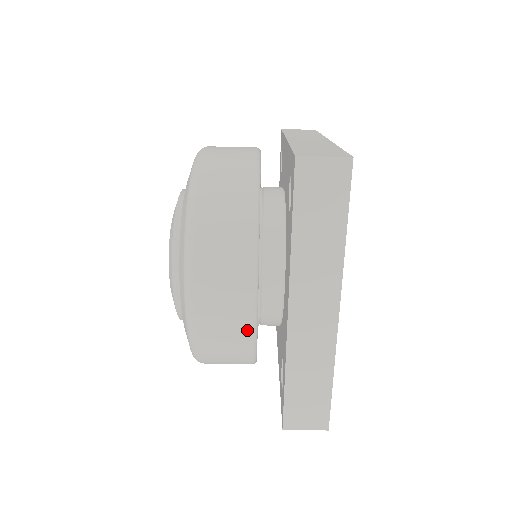
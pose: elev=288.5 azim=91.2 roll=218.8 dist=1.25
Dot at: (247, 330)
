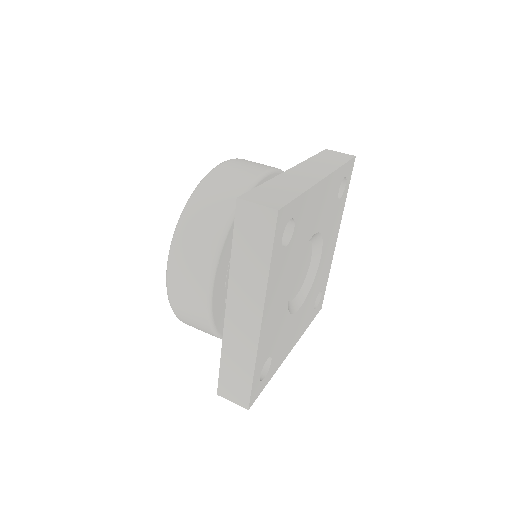
Dot at: (204, 313)
